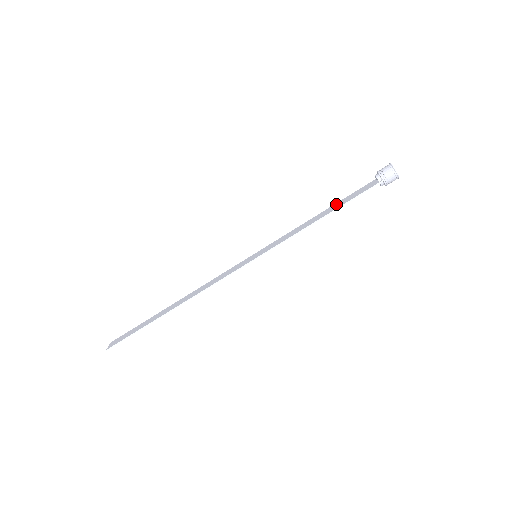
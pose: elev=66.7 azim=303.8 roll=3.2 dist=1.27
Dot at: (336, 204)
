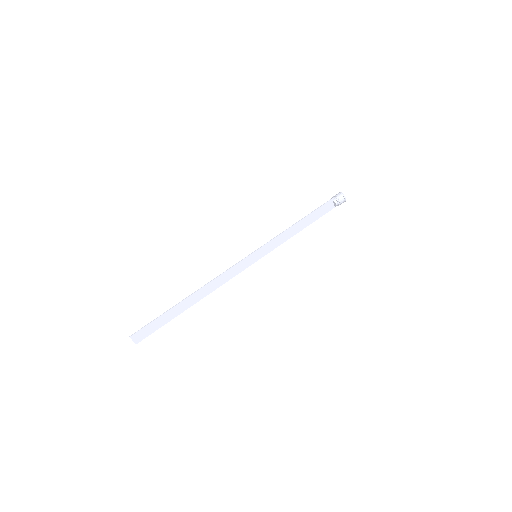
Dot at: (310, 221)
